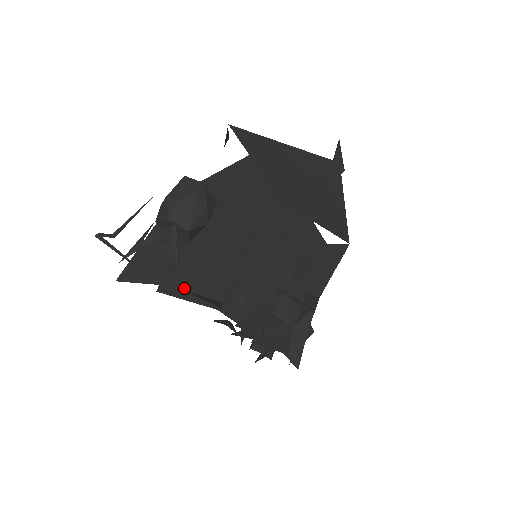
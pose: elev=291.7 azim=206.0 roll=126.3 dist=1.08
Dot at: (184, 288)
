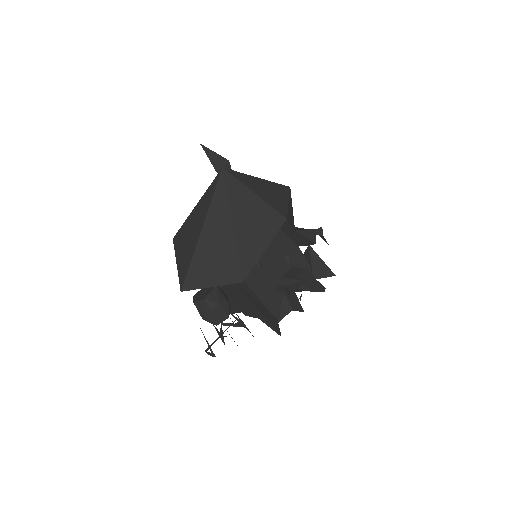
Dot at: (254, 314)
